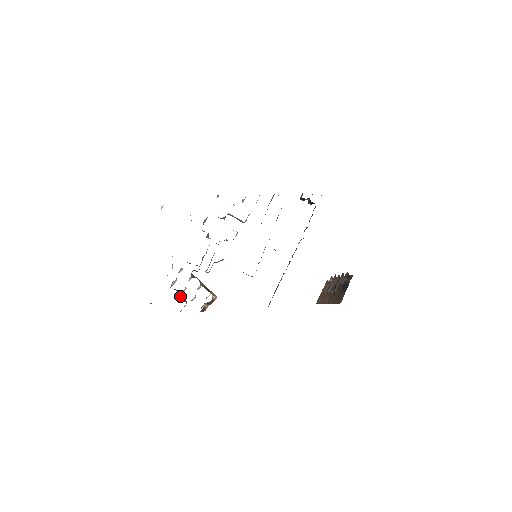
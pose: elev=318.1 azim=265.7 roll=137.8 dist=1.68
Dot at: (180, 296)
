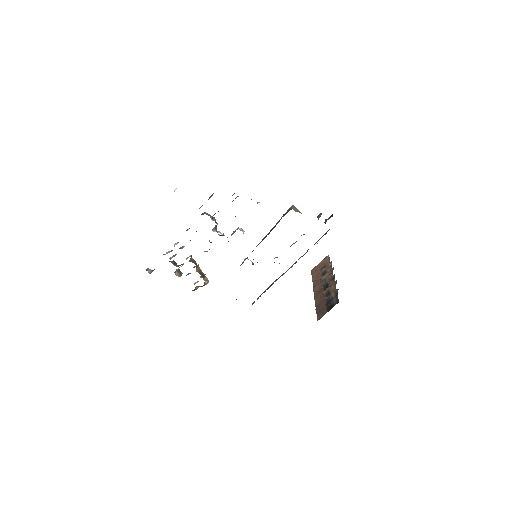
Dot at: (176, 270)
